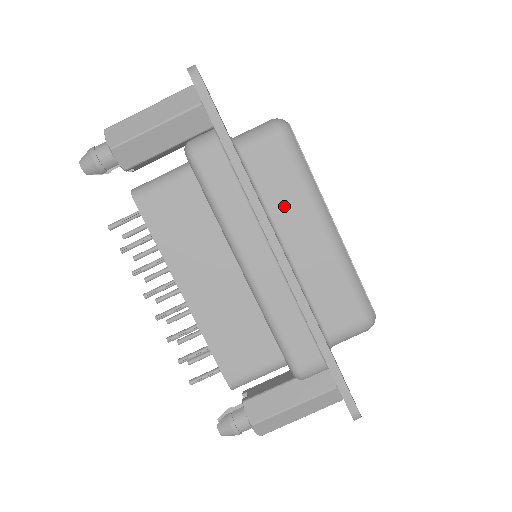
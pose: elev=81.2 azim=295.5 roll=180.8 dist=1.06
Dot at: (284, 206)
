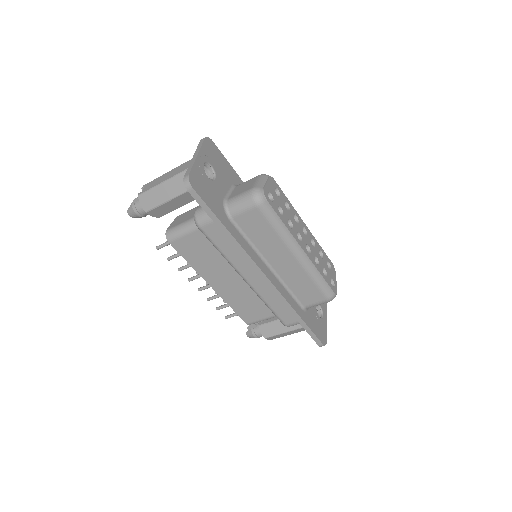
Dot at: (267, 246)
